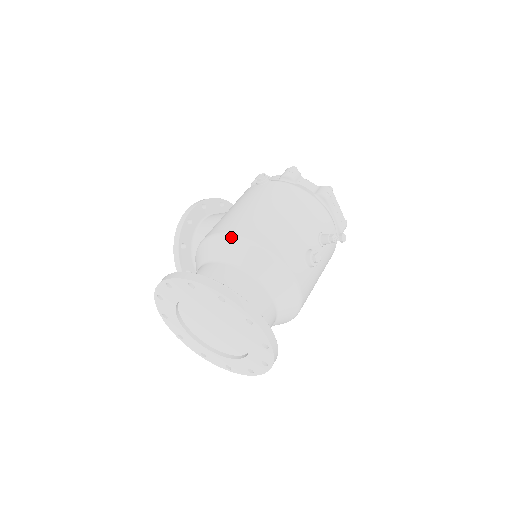
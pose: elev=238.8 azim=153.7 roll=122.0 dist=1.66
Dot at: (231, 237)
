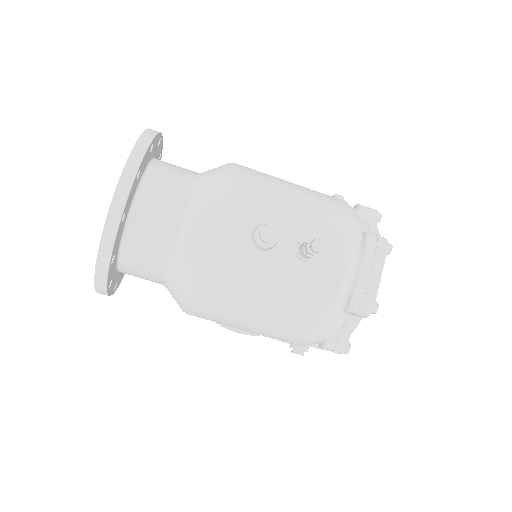
Dot at: occluded
